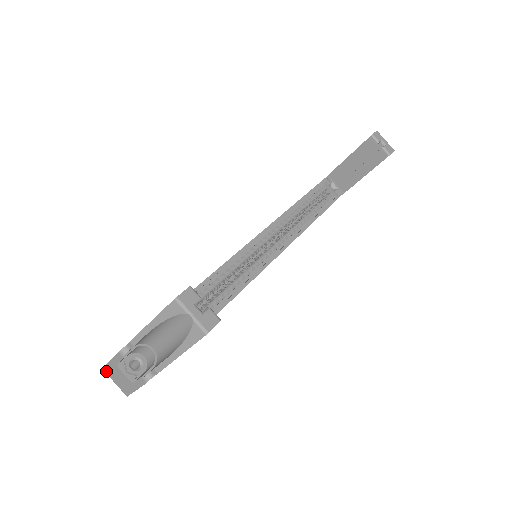
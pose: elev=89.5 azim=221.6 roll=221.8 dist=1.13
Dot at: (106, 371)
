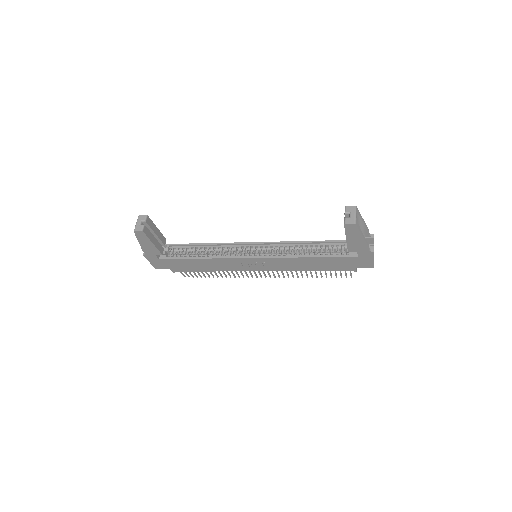
Dot at: occluded
